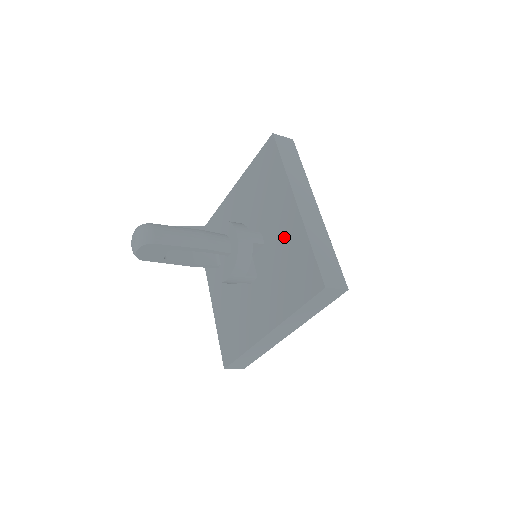
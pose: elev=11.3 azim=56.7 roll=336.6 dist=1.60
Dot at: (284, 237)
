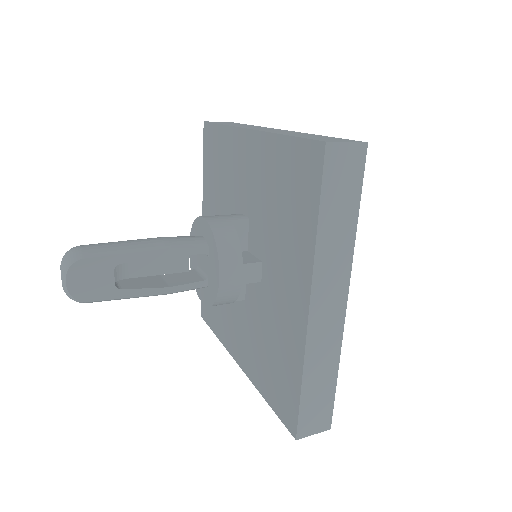
Dot at: (259, 177)
